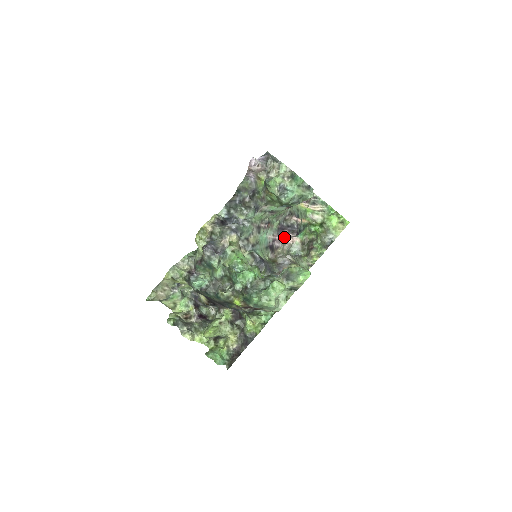
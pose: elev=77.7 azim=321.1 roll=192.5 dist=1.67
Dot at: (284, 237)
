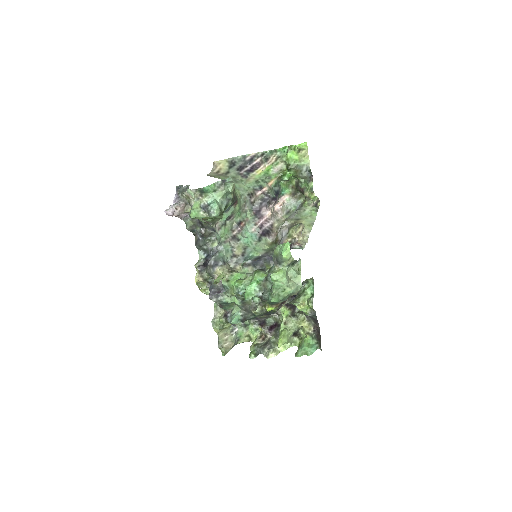
Dot at: (267, 214)
